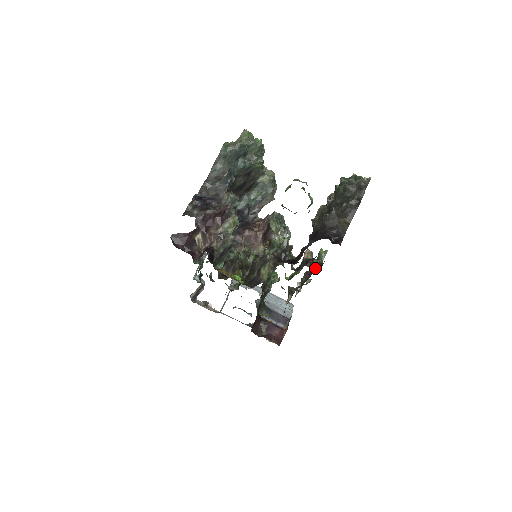
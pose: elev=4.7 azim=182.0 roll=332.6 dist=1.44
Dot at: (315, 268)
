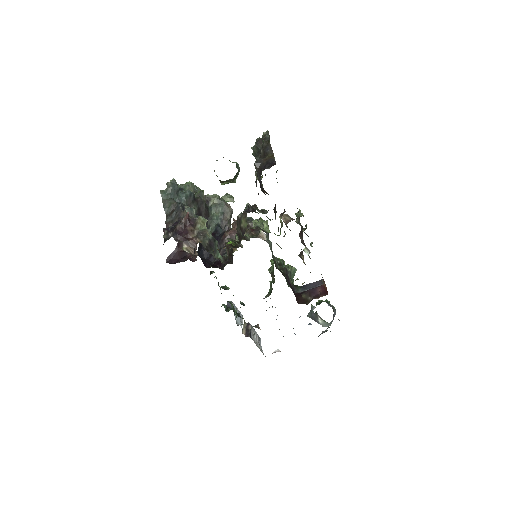
Dot at: (300, 223)
